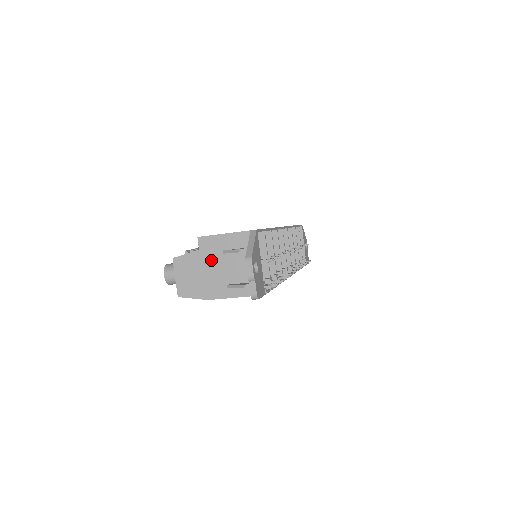
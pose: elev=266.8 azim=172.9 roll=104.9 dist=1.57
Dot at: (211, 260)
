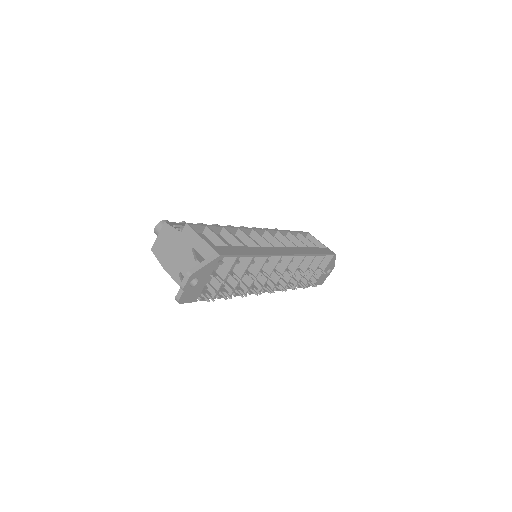
Dot at: (183, 247)
